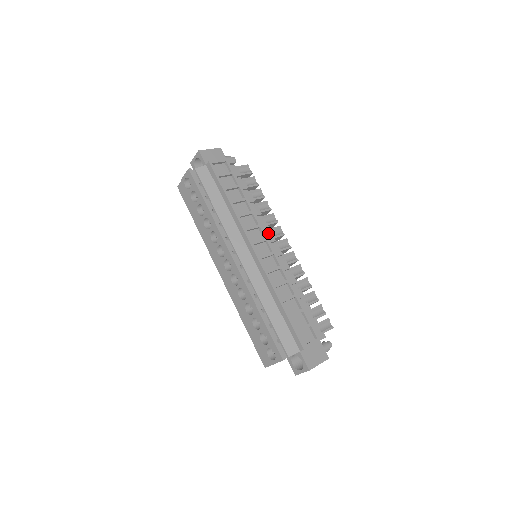
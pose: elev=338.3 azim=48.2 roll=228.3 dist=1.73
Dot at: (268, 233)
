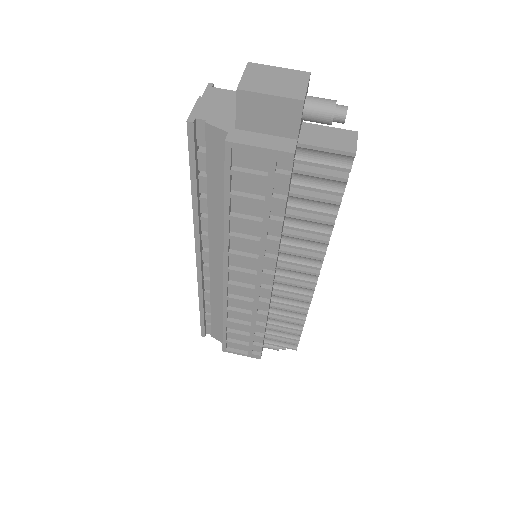
Dot at: (272, 269)
